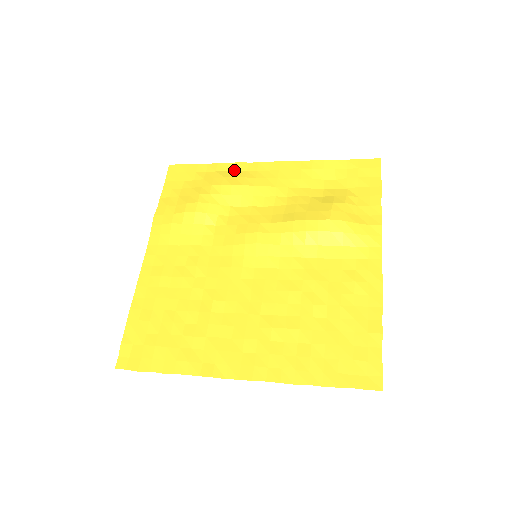
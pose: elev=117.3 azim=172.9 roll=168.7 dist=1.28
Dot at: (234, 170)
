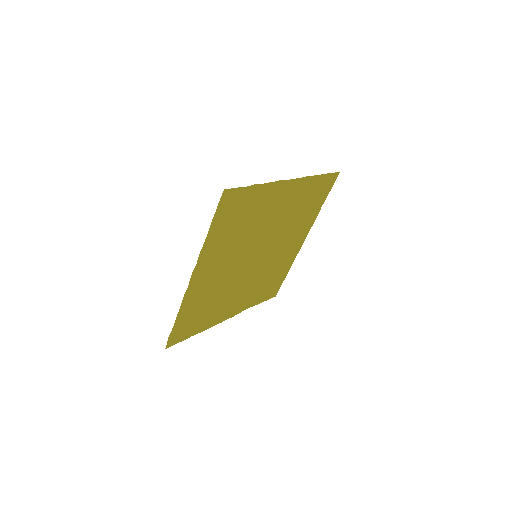
Dot at: (291, 261)
